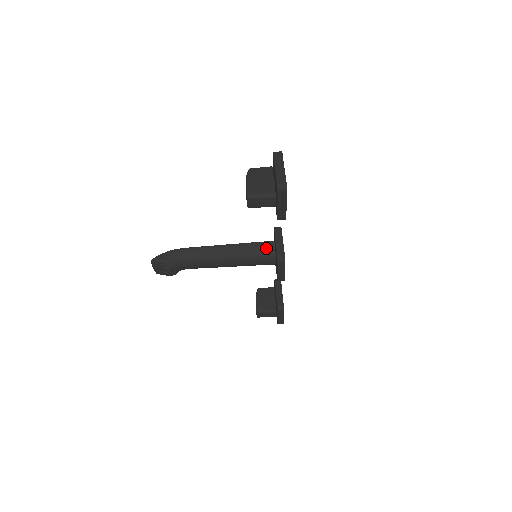
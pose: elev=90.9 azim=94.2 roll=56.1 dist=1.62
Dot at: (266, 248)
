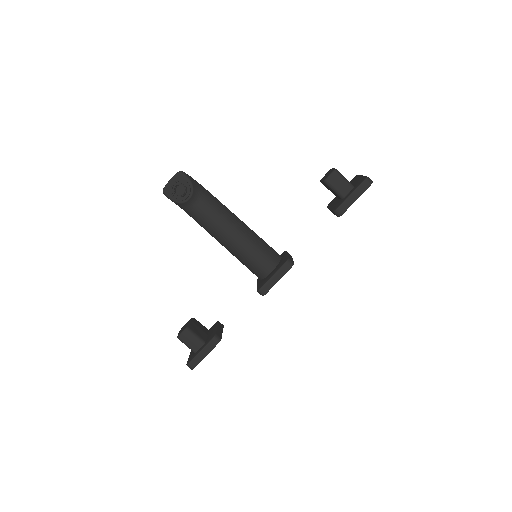
Dot at: (274, 253)
